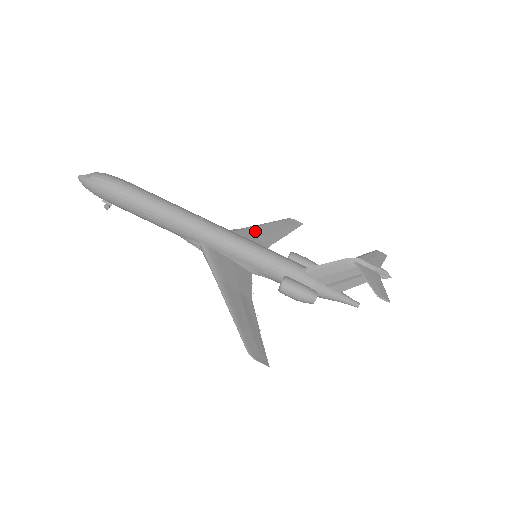
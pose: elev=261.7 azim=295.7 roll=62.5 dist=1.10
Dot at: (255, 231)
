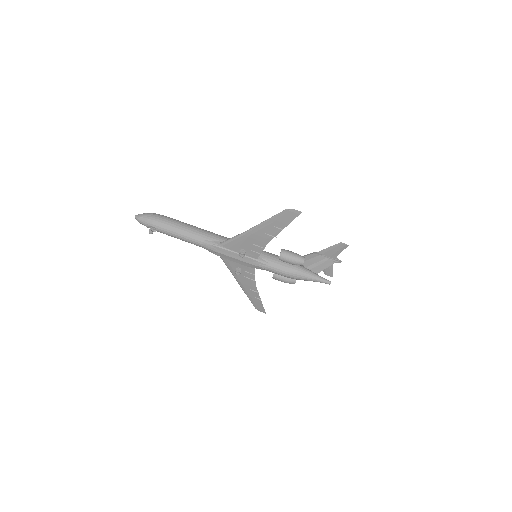
Dot at: (242, 280)
